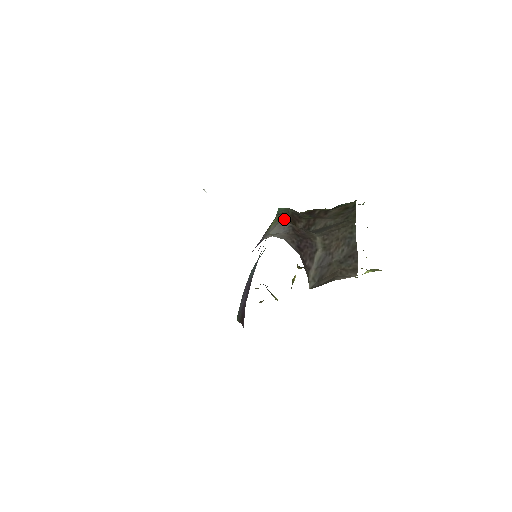
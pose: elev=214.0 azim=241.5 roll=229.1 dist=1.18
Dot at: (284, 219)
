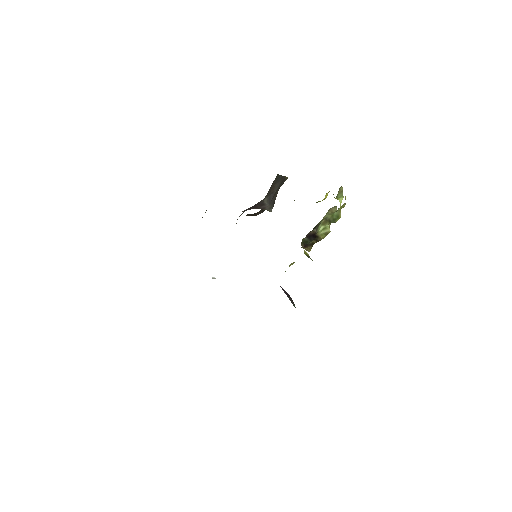
Dot at: occluded
